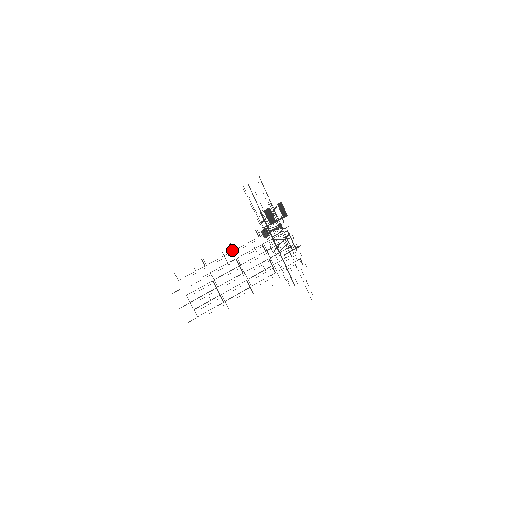
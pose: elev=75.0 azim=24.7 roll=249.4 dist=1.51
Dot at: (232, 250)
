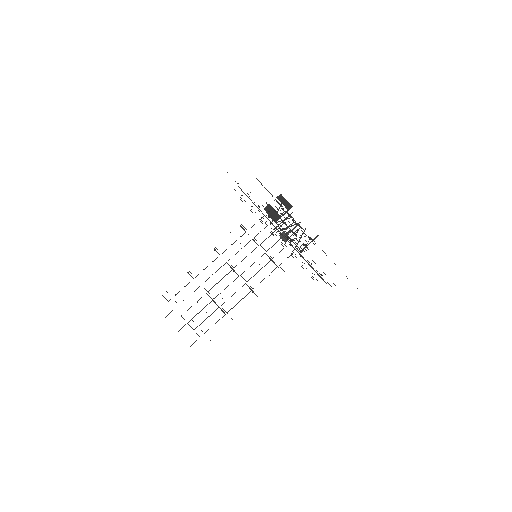
Dot at: (219, 254)
